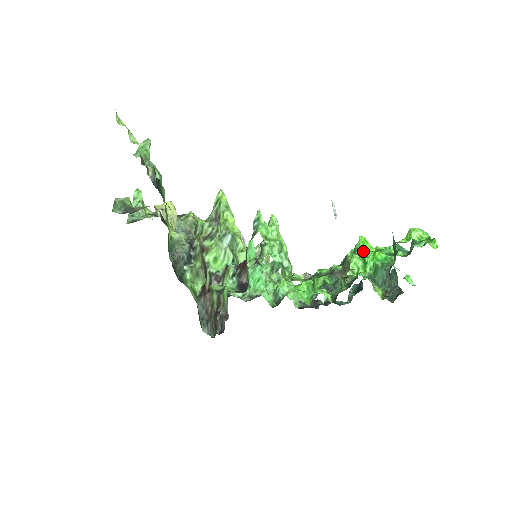
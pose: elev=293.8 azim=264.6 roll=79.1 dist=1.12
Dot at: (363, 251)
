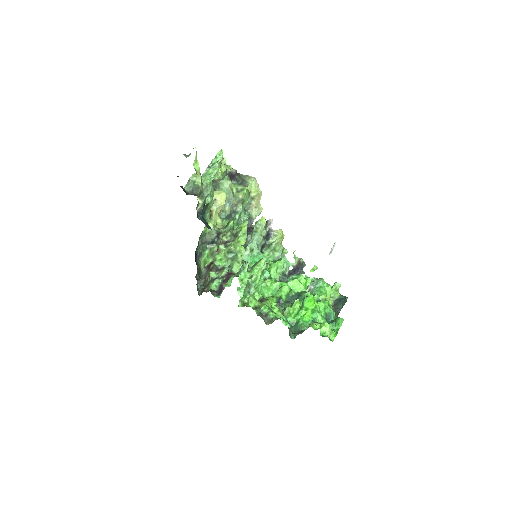
Dot at: (305, 305)
